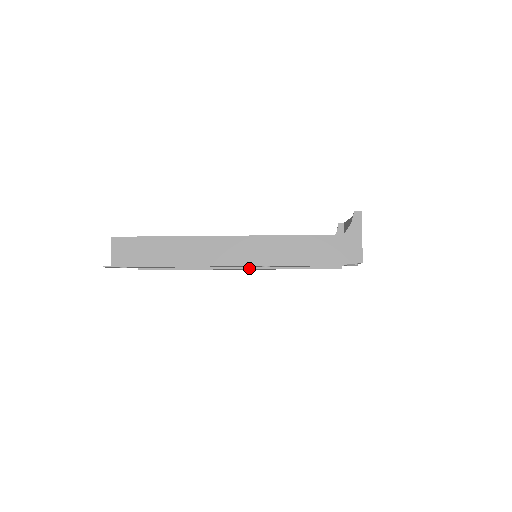
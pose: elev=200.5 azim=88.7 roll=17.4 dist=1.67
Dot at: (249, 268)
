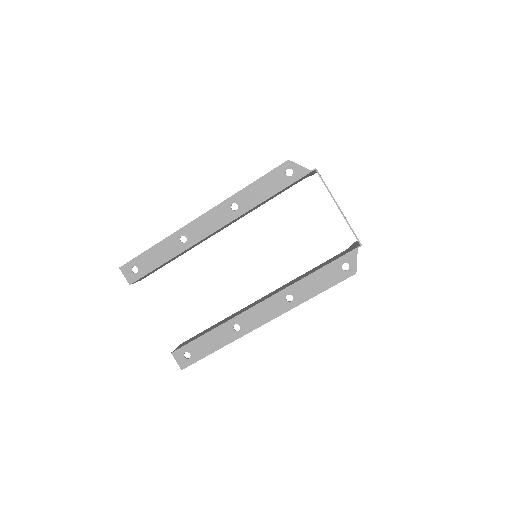
Dot at: (268, 297)
